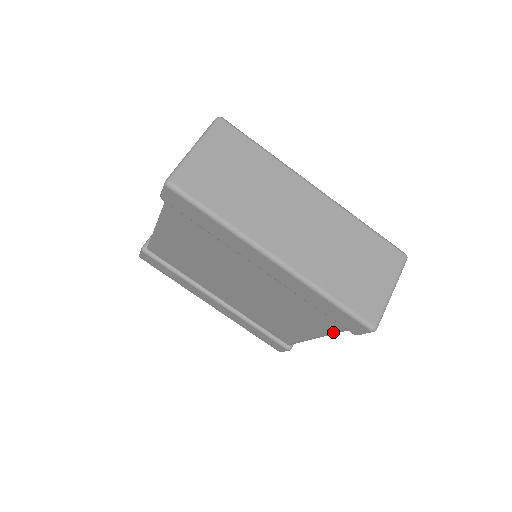
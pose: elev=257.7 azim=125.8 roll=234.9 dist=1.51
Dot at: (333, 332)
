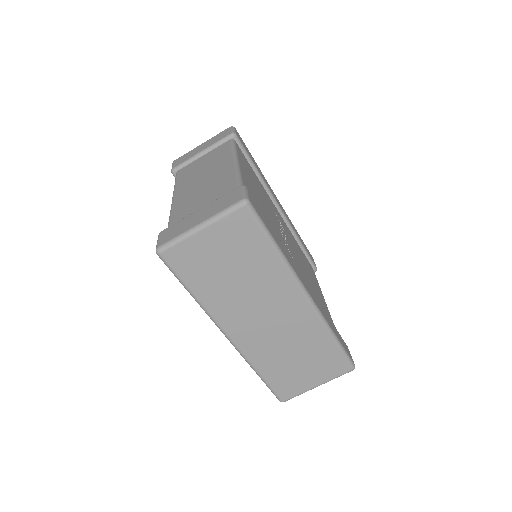
Dot at: occluded
